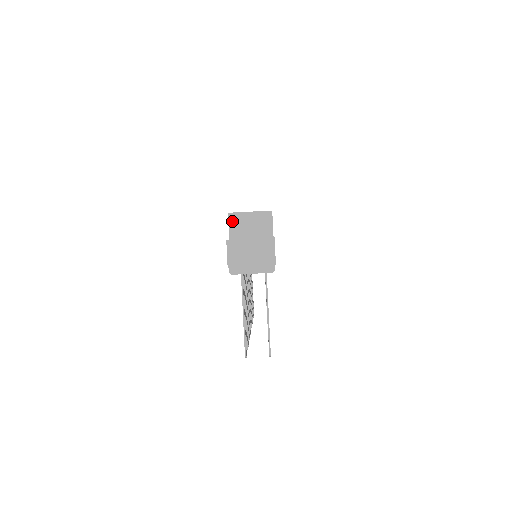
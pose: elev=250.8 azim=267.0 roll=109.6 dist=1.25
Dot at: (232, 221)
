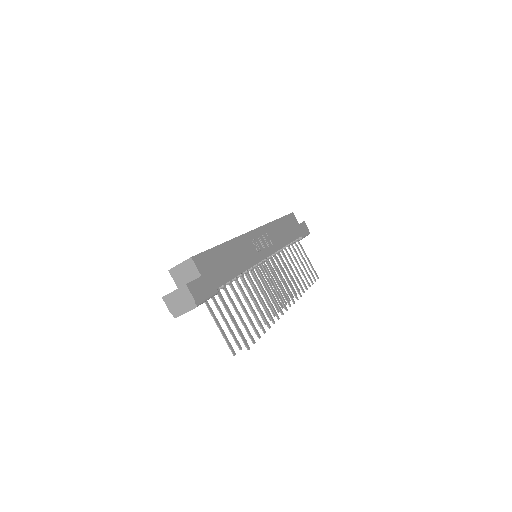
Dot at: (173, 275)
